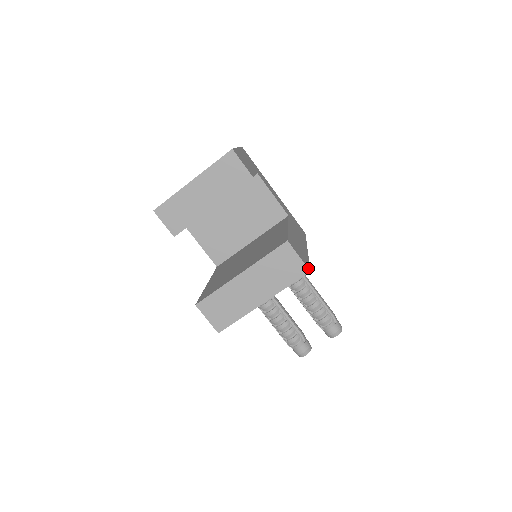
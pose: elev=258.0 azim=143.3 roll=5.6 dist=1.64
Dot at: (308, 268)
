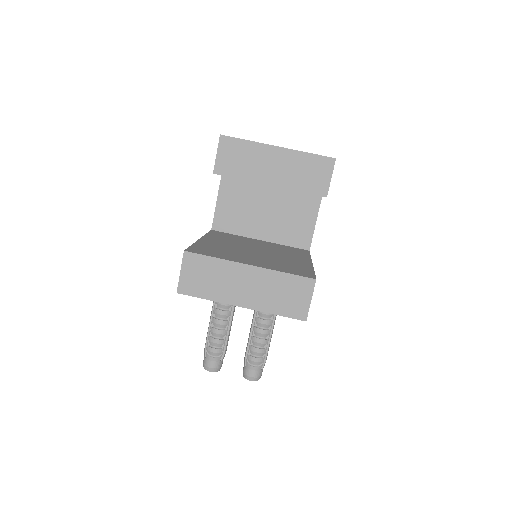
Dot at: occluded
